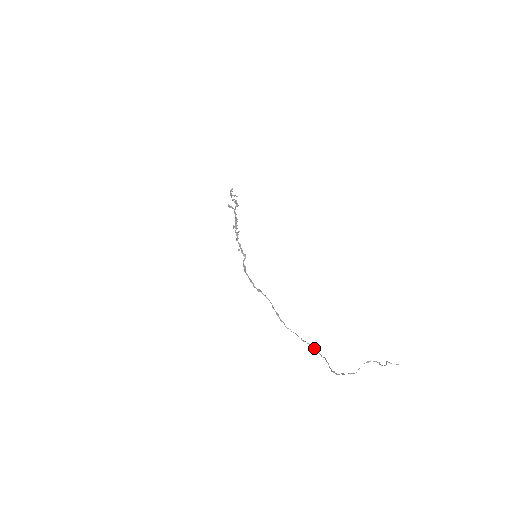
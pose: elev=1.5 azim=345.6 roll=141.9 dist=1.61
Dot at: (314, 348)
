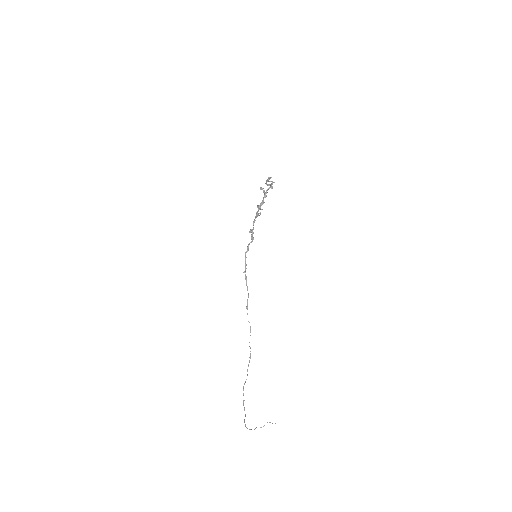
Dot at: (250, 356)
